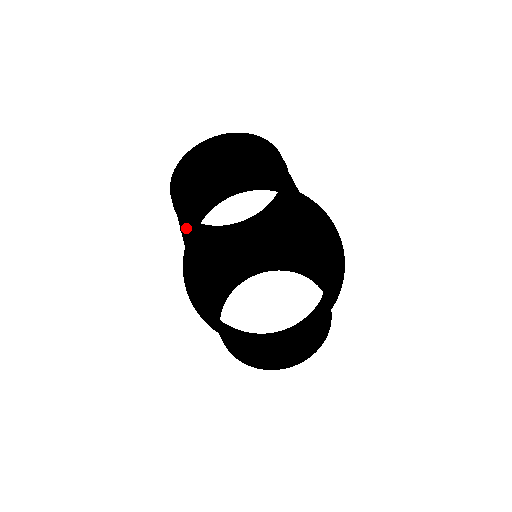
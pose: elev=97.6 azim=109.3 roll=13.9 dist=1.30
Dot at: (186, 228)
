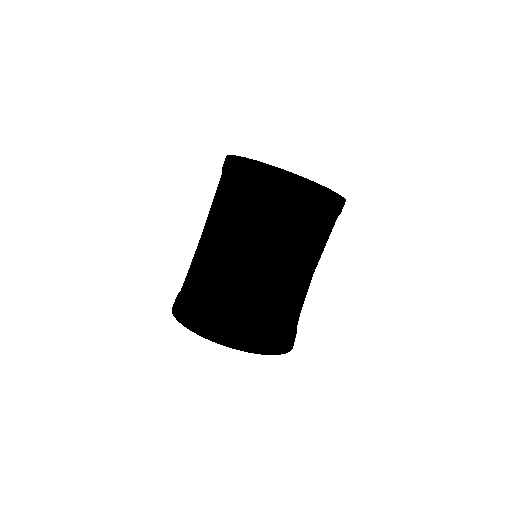
Dot at: (209, 235)
